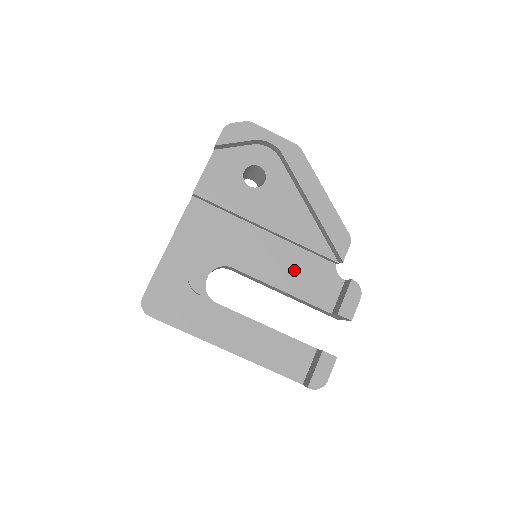
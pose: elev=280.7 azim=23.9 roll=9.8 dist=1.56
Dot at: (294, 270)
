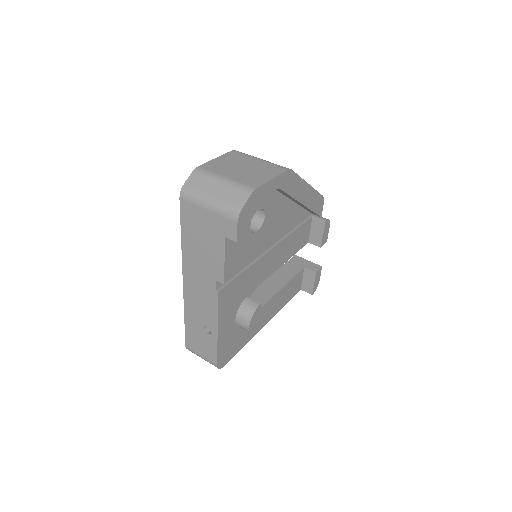
Dot at: (288, 245)
